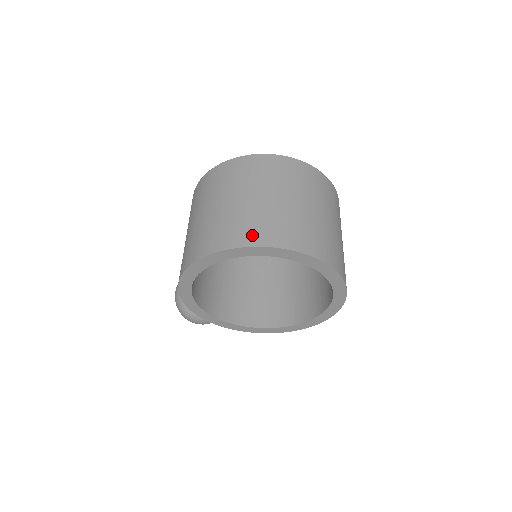
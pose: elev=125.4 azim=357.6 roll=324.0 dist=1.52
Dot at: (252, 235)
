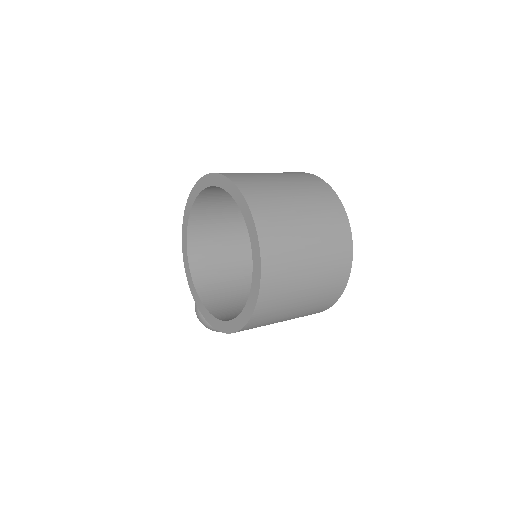
Dot at: (227, 173)
